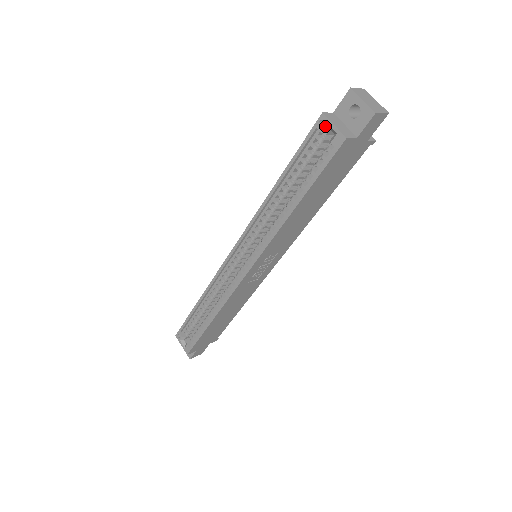
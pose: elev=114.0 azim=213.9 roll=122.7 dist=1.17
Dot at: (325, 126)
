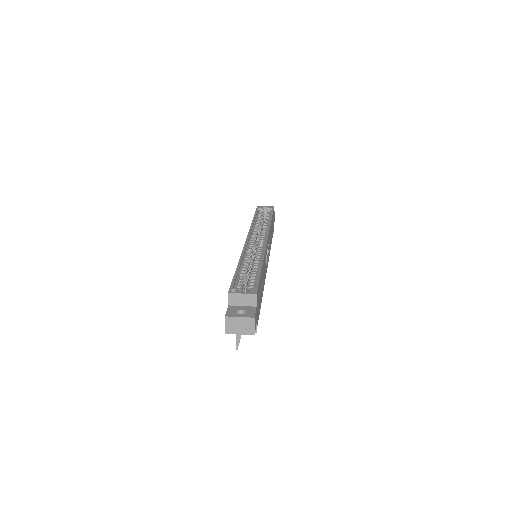
Dot at: (262, 207)
